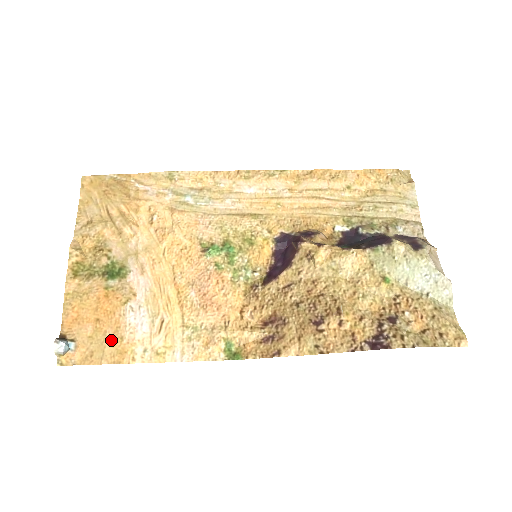
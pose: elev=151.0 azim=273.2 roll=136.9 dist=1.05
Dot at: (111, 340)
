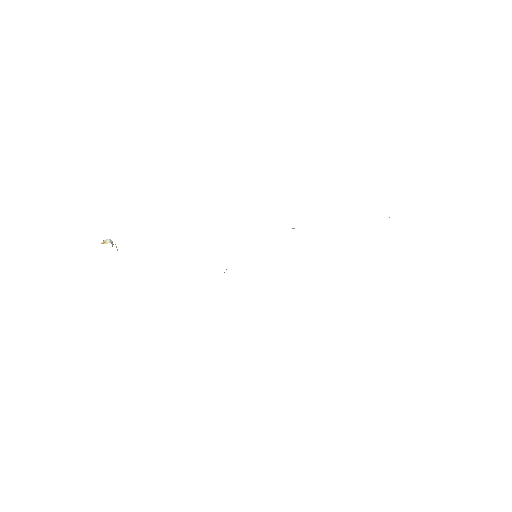
Dot at: occluded
